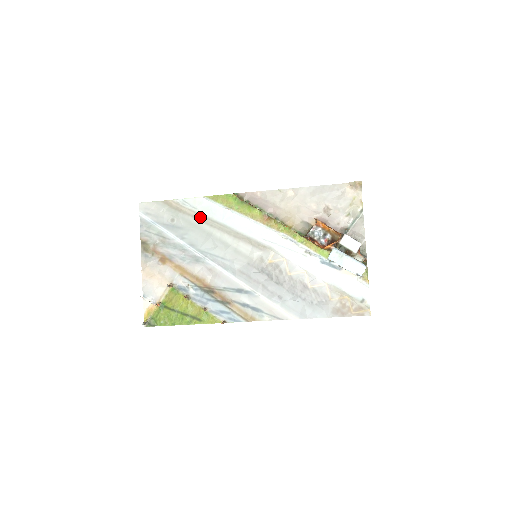
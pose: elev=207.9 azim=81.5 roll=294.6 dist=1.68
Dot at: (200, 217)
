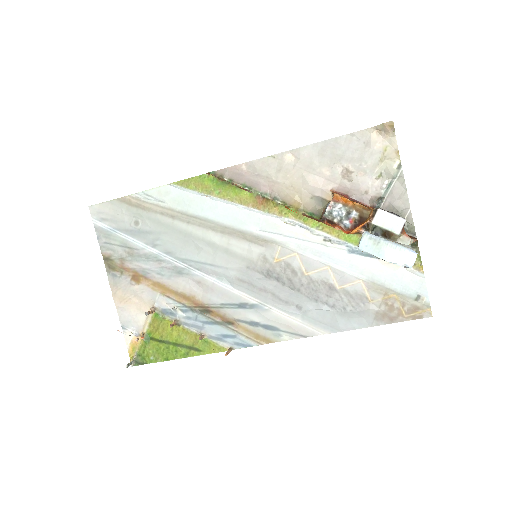
Dot at: (171, 213)
